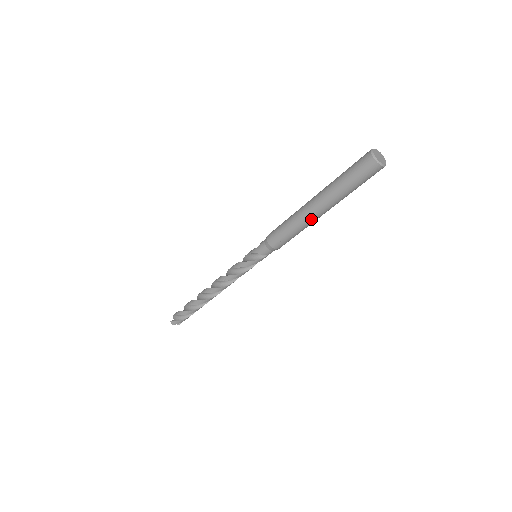
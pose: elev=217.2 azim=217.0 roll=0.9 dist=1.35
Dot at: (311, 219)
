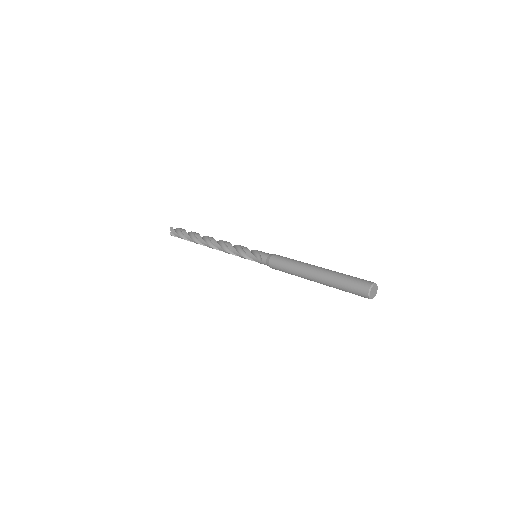
Dot at: occluded
